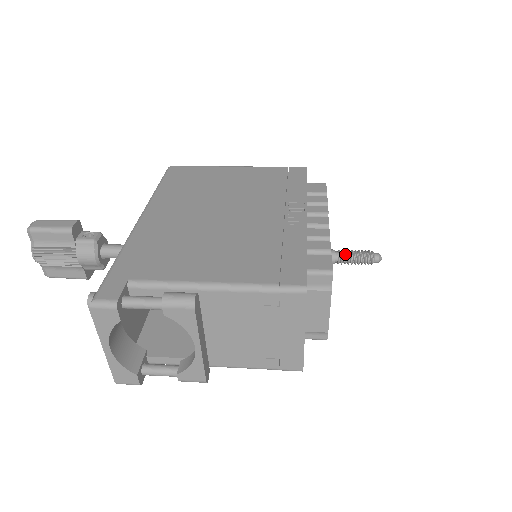
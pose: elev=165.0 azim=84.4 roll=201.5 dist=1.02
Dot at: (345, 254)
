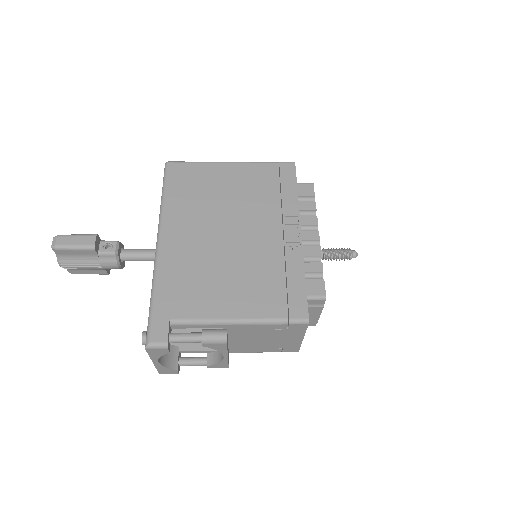
Dot at: (329, 254)
